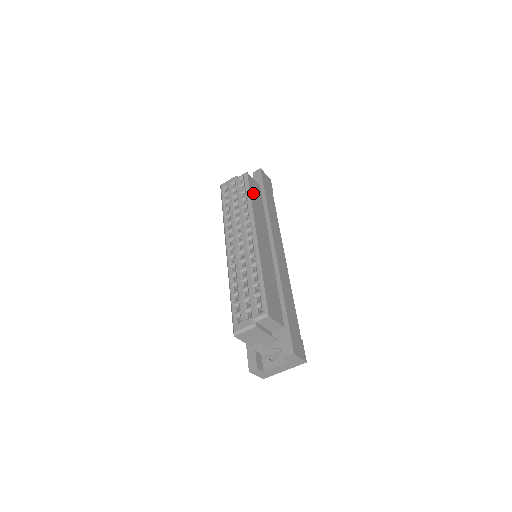
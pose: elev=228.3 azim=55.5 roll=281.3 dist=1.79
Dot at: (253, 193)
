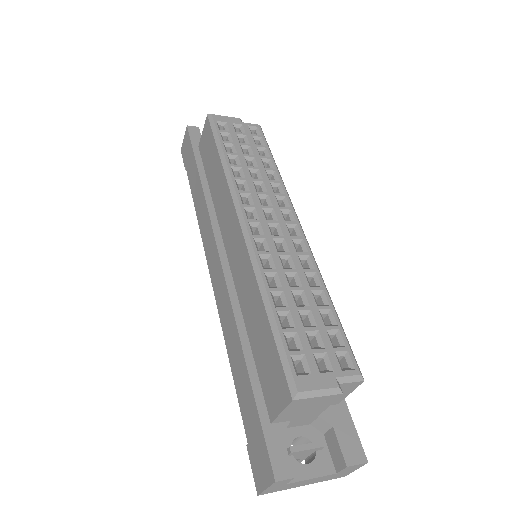
Dot at: occluded
